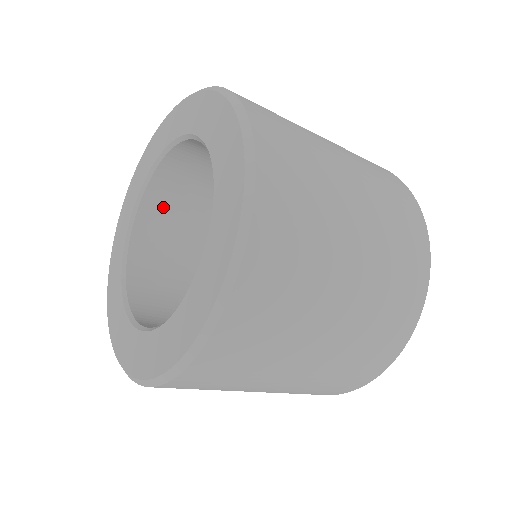
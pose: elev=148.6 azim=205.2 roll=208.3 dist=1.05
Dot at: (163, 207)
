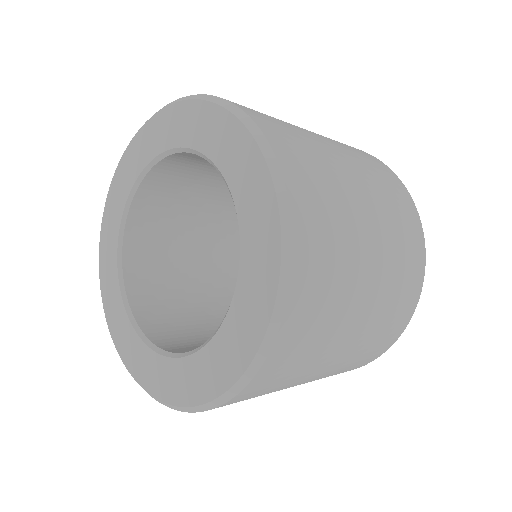
Dot at: (147, 229)
